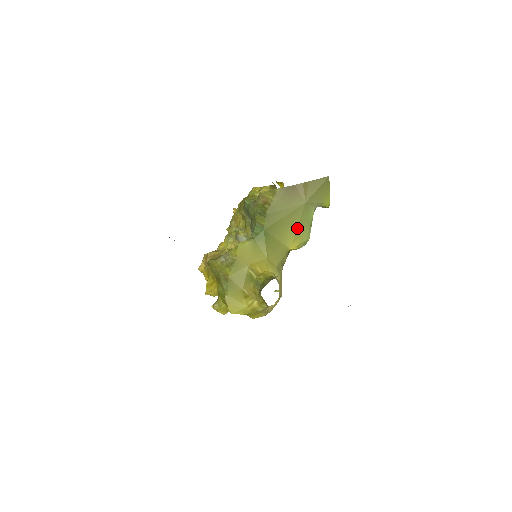
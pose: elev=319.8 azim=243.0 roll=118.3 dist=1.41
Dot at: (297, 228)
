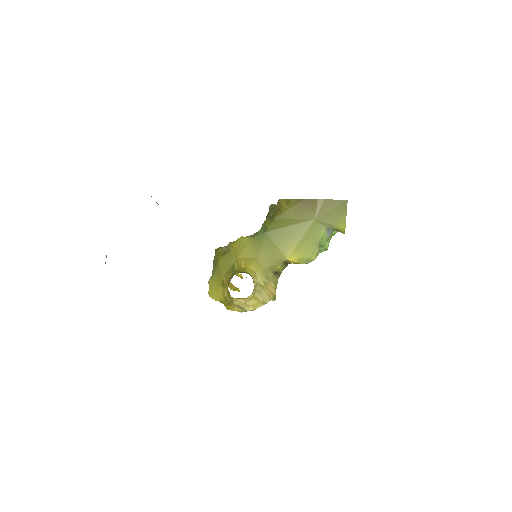
Dot at: (300, 241)
